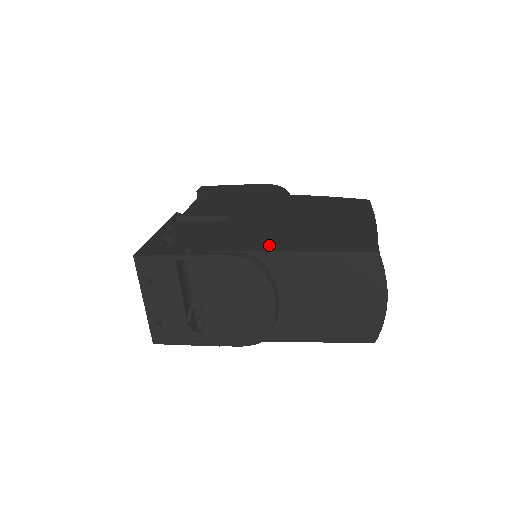
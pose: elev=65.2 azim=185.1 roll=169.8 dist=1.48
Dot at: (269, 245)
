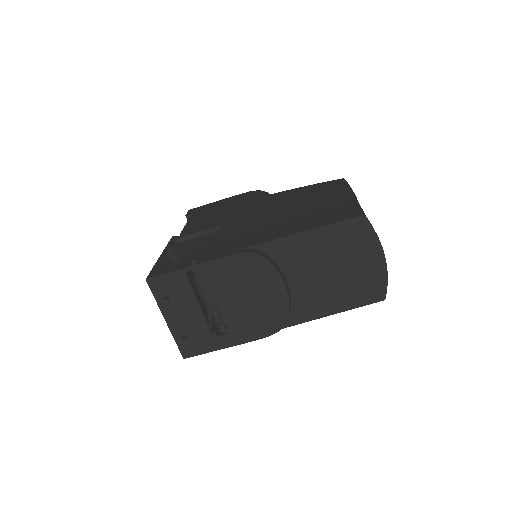
Dot at: (266, 237)
